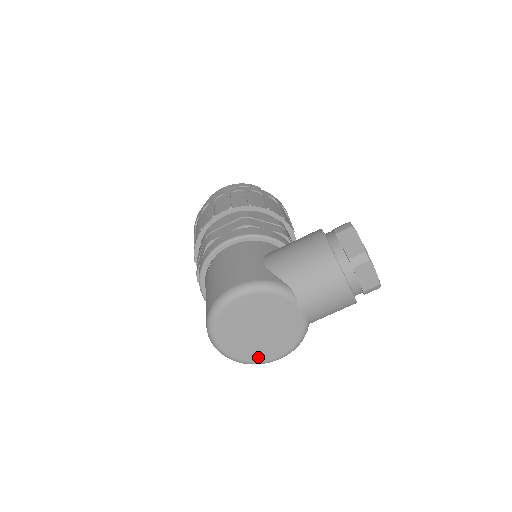
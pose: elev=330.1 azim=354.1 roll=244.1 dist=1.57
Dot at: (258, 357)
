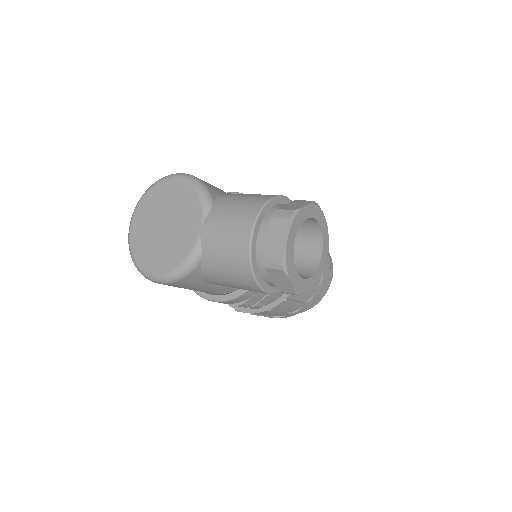
Dot at: (143, 259)
